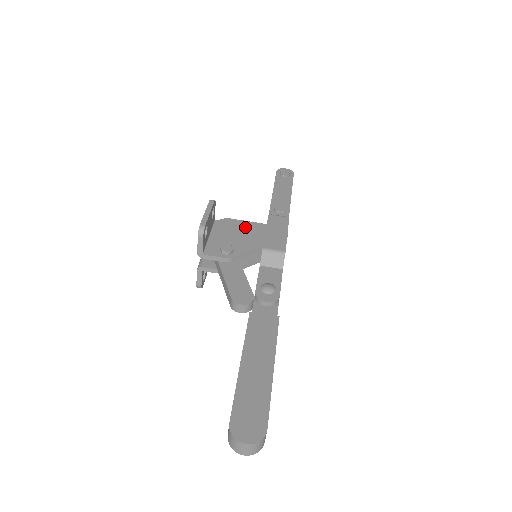
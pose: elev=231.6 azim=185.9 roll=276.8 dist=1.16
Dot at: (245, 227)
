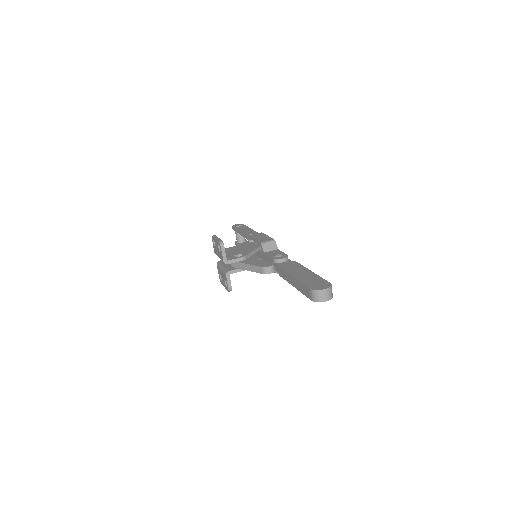
Dot at: (239, 247)
